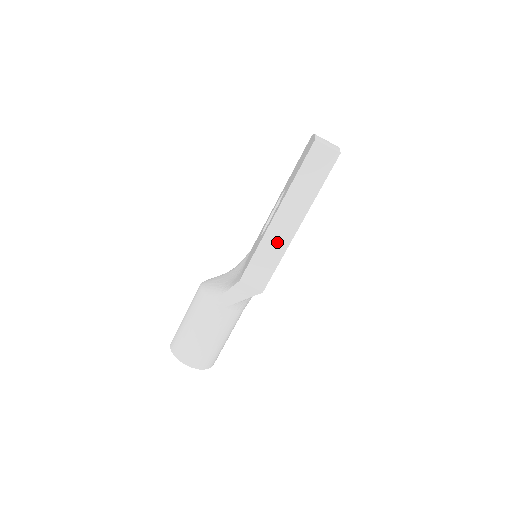
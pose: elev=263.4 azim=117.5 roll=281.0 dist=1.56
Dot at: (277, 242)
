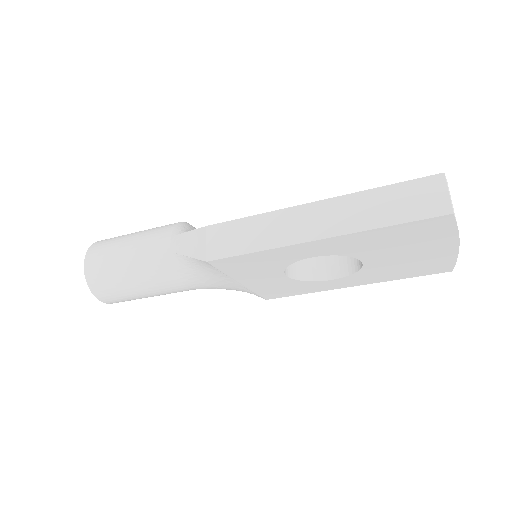
Dot at: (280, 230)
